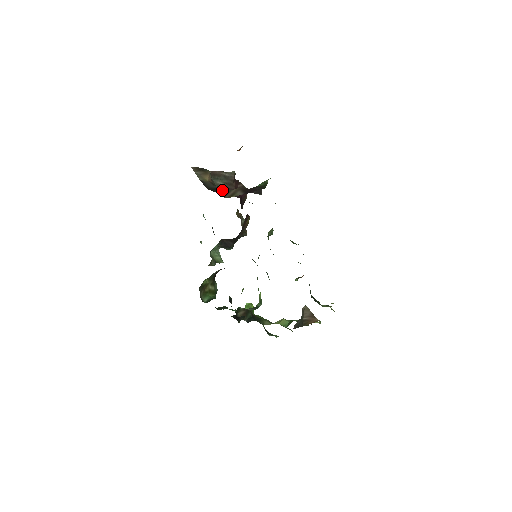
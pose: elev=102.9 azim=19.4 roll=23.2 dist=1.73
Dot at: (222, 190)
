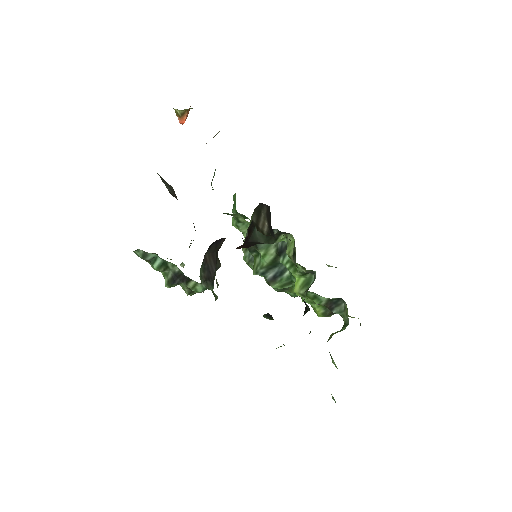
Dot at: occluded
